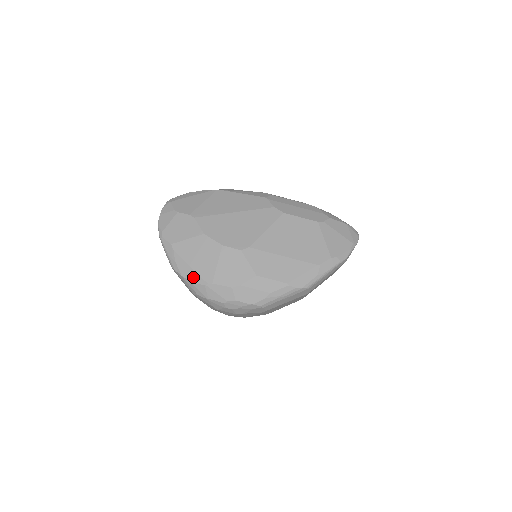
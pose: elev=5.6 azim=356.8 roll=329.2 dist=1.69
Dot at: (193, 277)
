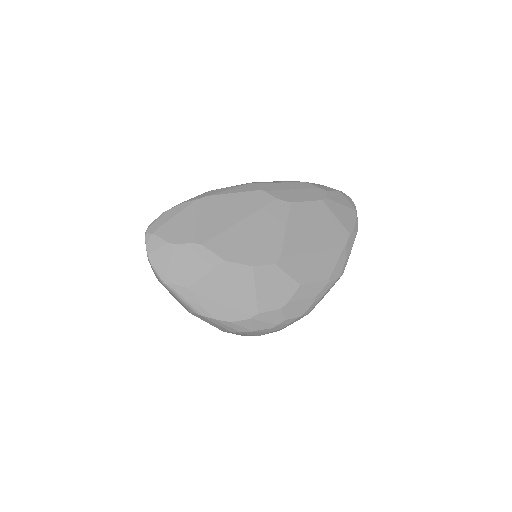
Dot at: (231, 316)
